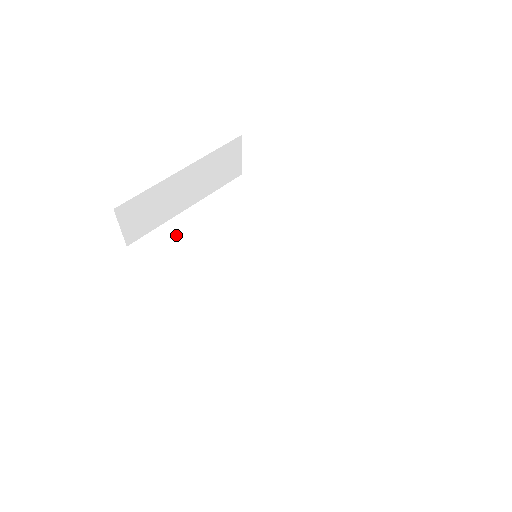
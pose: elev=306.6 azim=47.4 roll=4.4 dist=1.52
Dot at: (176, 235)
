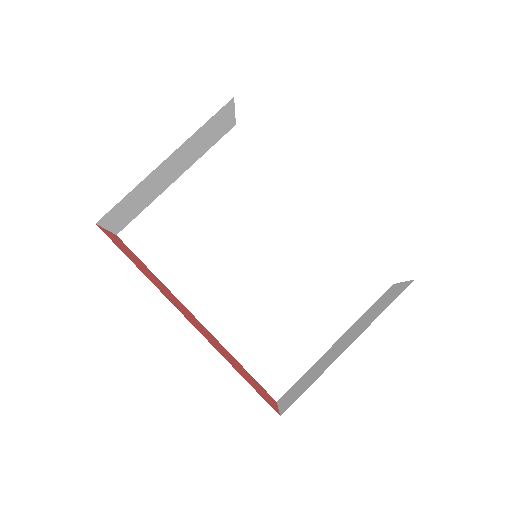
Dot at: (168, 217)
